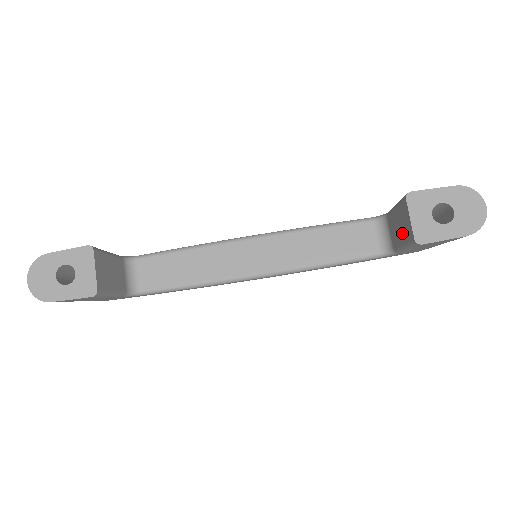
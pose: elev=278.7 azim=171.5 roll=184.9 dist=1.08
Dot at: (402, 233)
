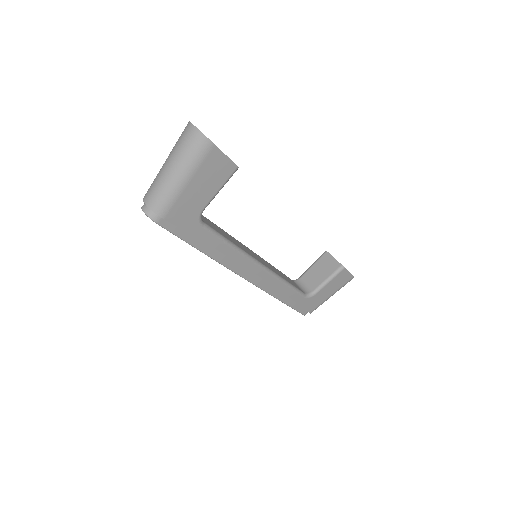
Dot at: (325, 272)
